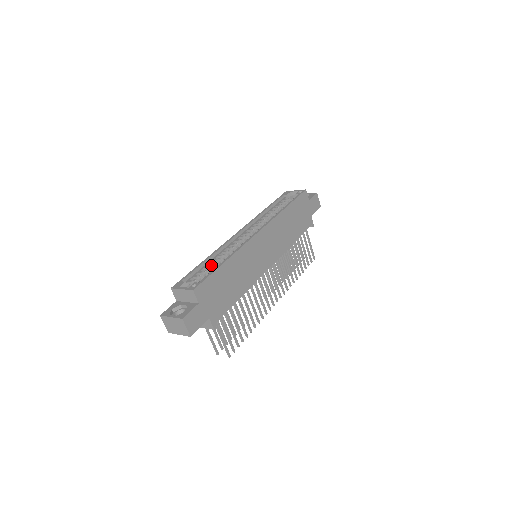
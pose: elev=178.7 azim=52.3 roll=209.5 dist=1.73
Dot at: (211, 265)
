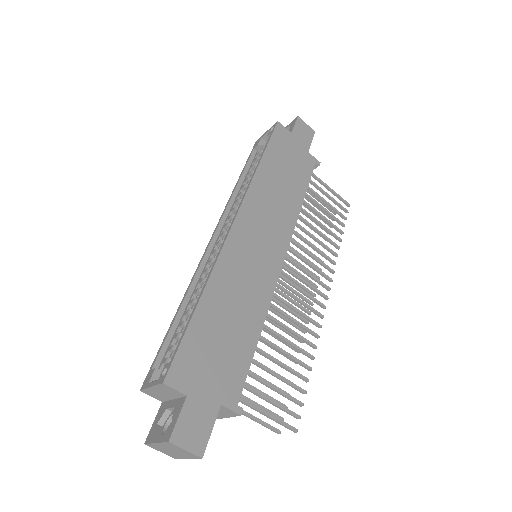
Dot at: (188, 314)
